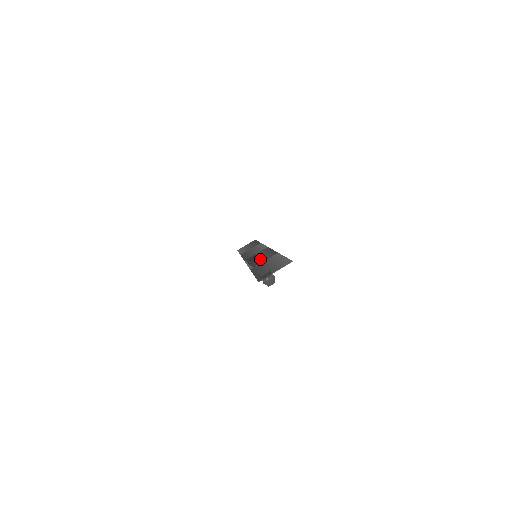
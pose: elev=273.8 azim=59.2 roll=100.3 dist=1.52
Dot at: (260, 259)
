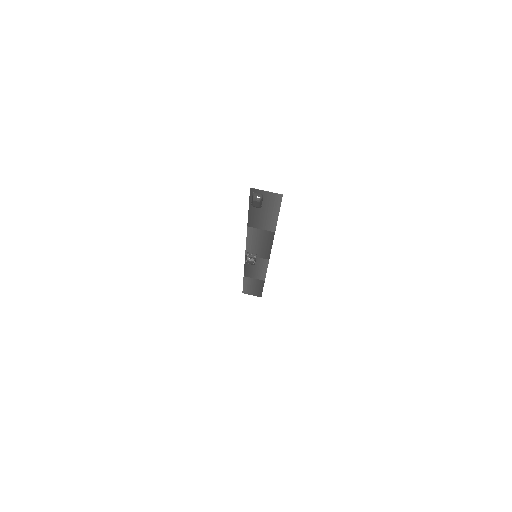
Dot at: (259, 237)
